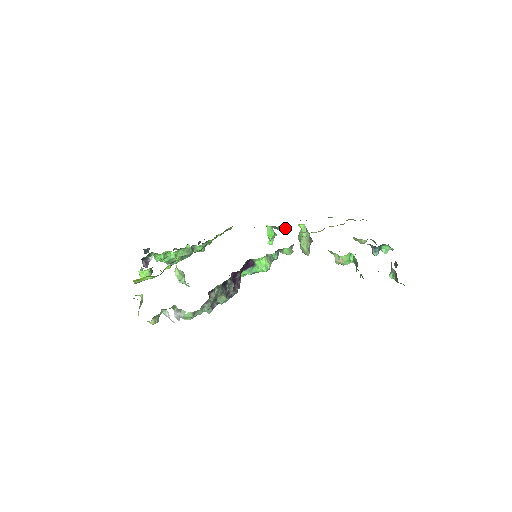
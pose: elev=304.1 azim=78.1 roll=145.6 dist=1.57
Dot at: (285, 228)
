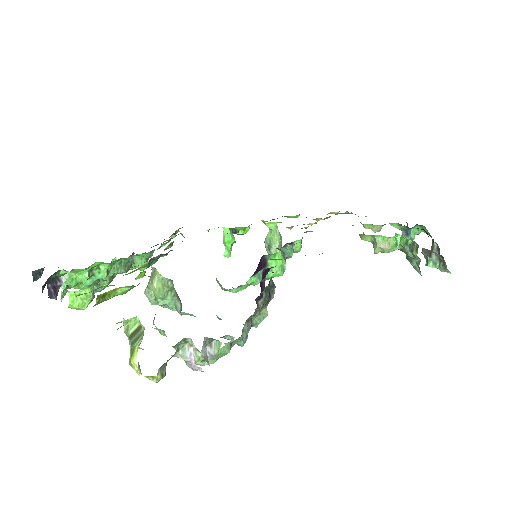
Dot at: (247, 231)
